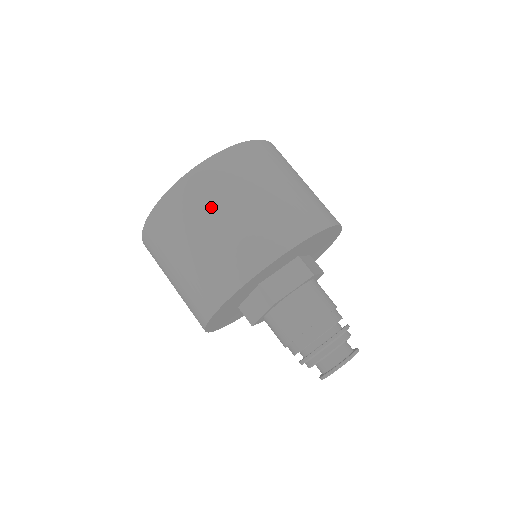
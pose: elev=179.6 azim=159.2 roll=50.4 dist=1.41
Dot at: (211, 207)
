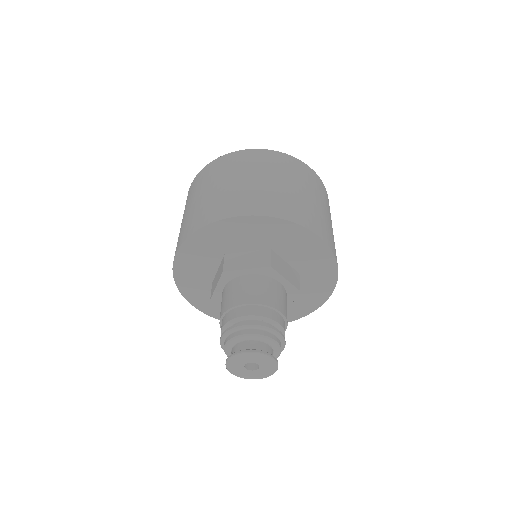
Dot at: (302, 181)
